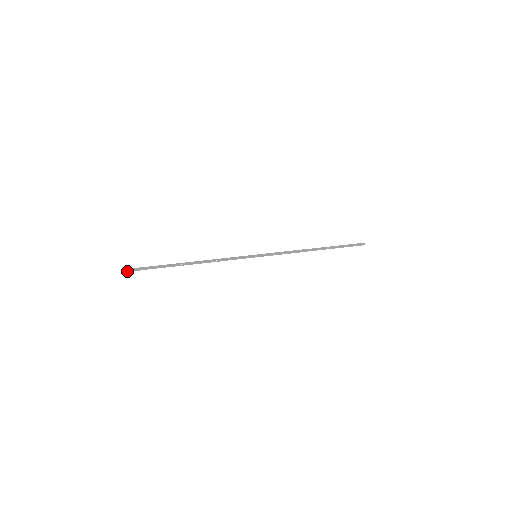
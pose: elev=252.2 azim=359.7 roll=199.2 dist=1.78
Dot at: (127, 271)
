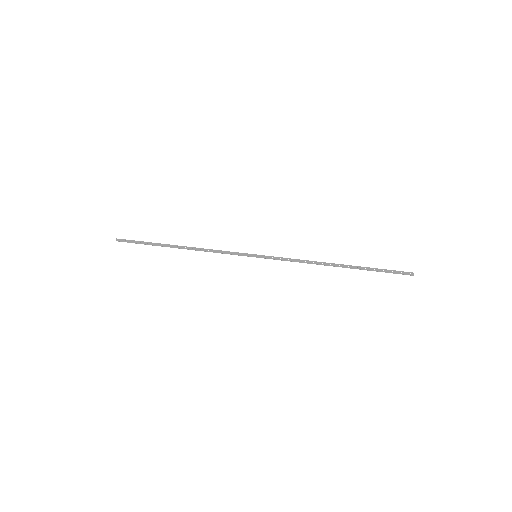
Dot at: (116, 240)
